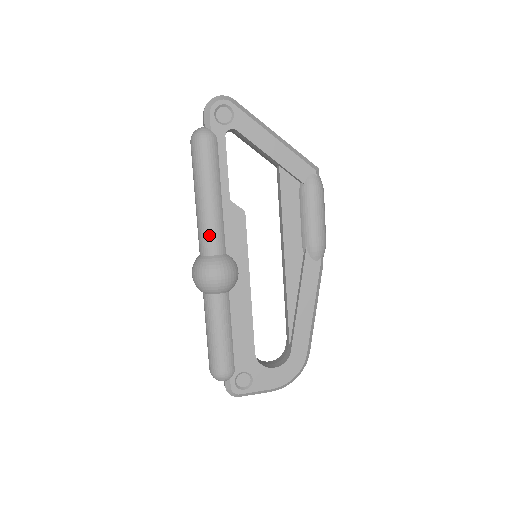
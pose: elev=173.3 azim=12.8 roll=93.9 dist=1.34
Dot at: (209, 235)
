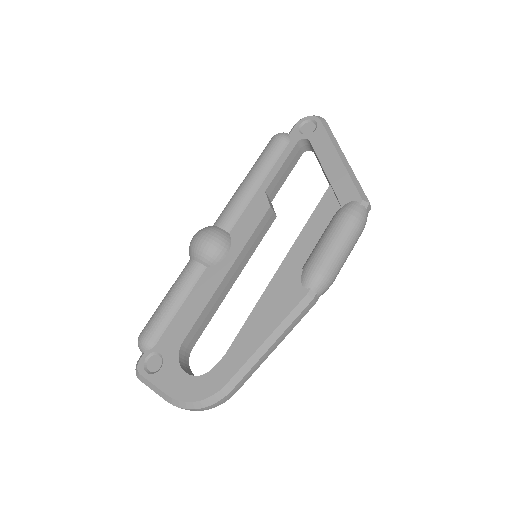
Dot at: (227, 209)
